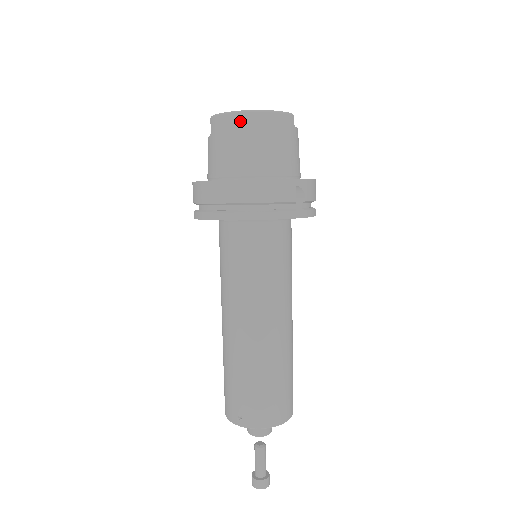
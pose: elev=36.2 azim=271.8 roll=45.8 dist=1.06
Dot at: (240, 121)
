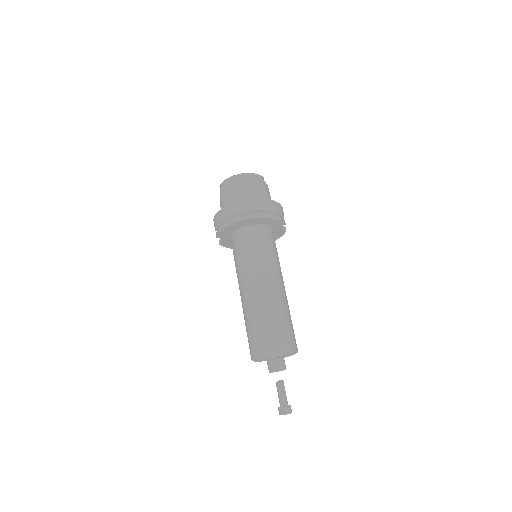
Dot at: (234, 180)
